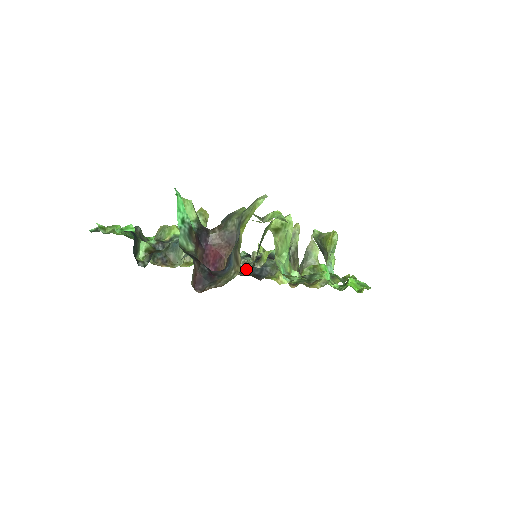
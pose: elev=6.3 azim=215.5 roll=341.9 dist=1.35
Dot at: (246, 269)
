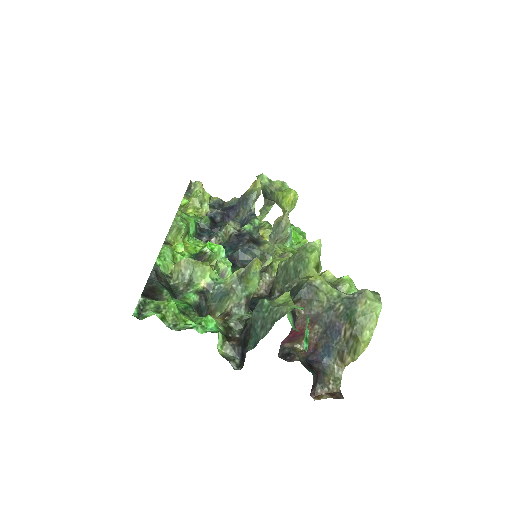
Dot at: (260, 284)
